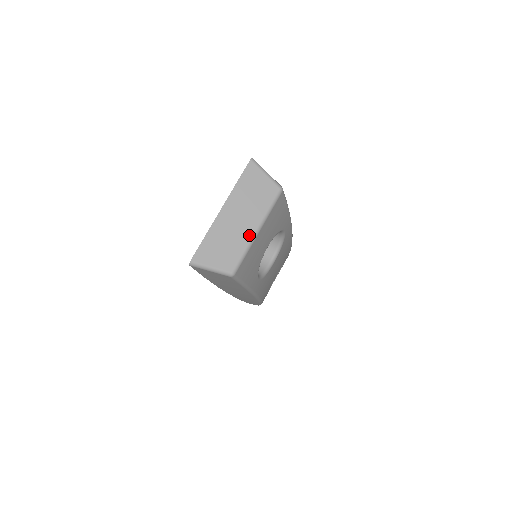
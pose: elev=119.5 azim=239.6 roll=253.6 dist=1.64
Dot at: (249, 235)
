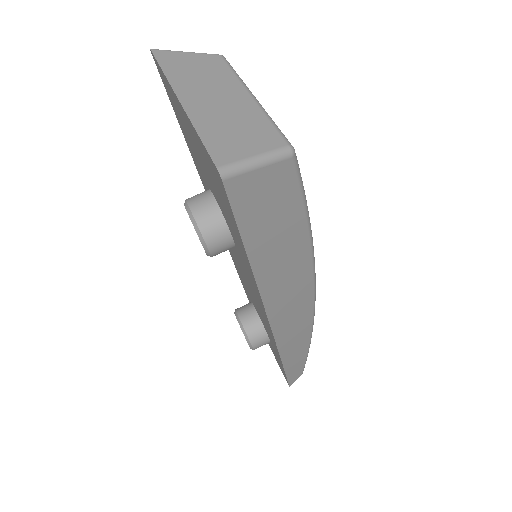
Dot at: (249, 103)
